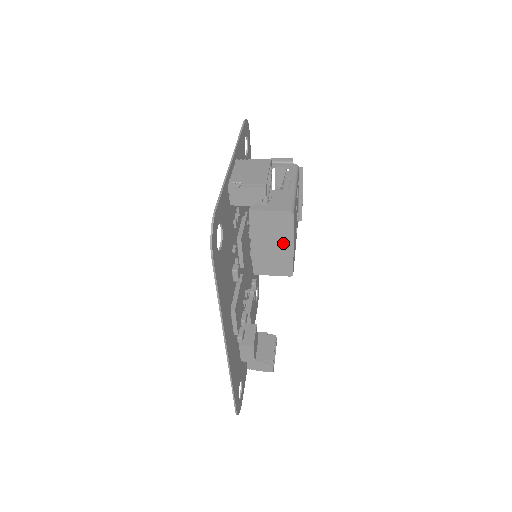
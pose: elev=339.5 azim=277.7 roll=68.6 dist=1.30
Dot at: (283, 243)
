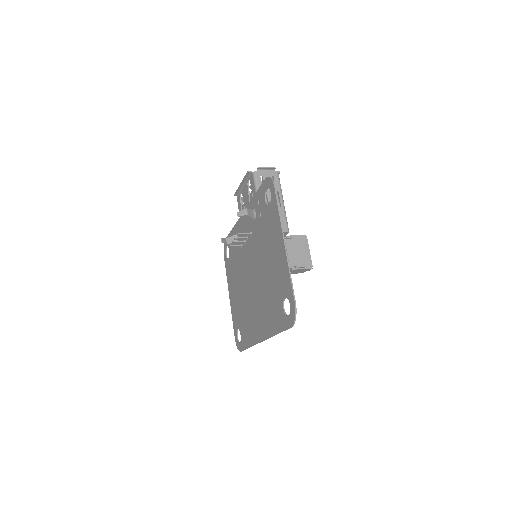
Dot at: occluded
